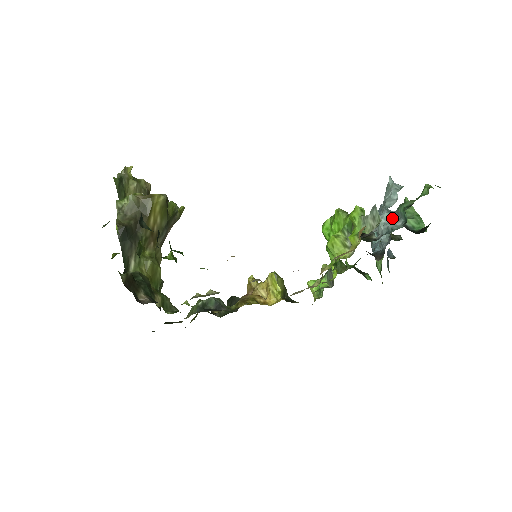
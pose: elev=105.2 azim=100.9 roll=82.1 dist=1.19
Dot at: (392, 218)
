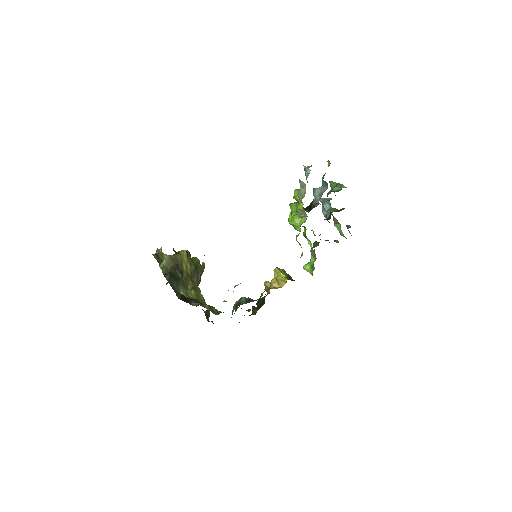
Dot at: (321, 190)
